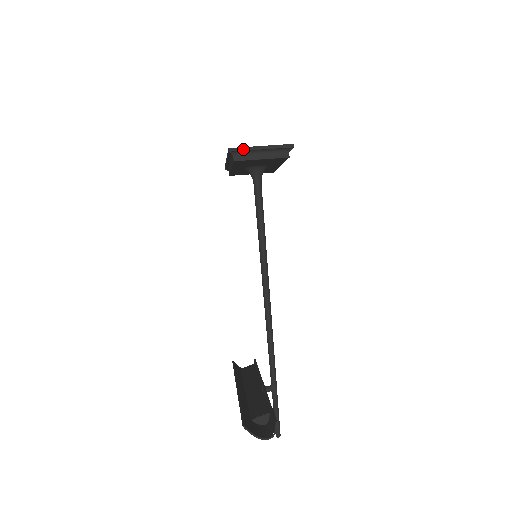
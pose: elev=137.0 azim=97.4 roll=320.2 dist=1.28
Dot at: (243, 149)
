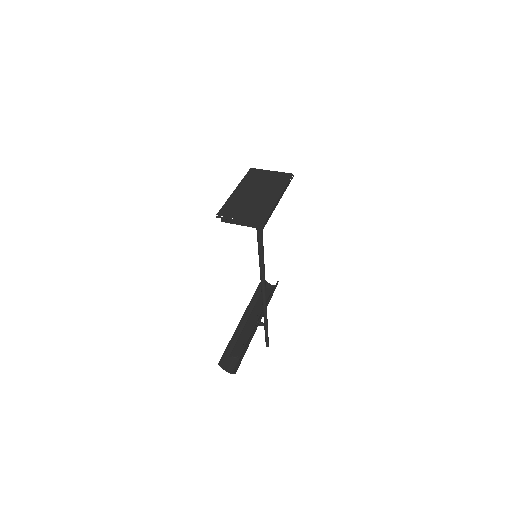
Dot at: (226, 218)
